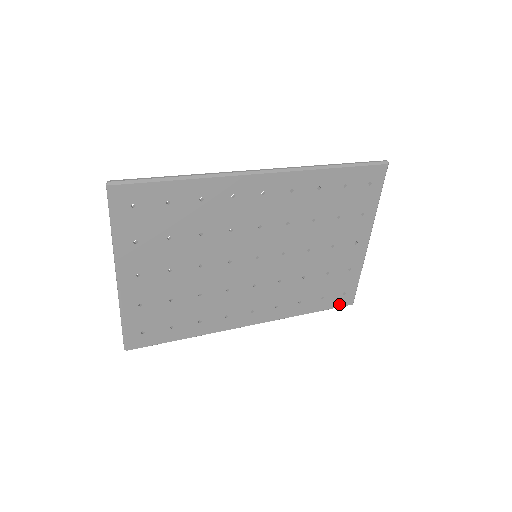
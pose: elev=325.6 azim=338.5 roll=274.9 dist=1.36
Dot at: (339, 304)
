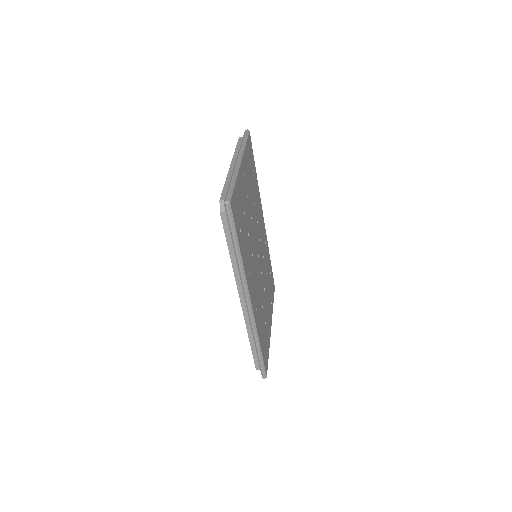
Dot at: (265, 364)
